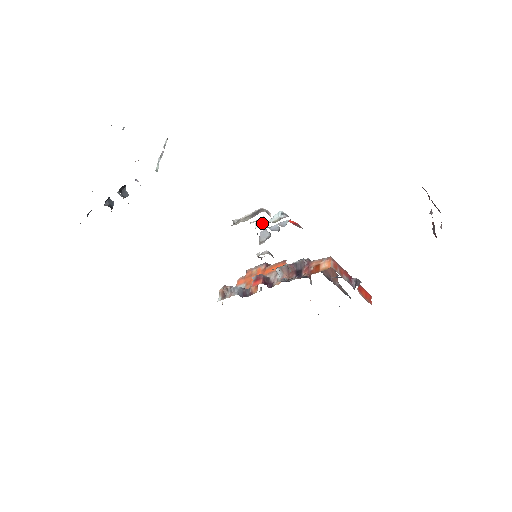
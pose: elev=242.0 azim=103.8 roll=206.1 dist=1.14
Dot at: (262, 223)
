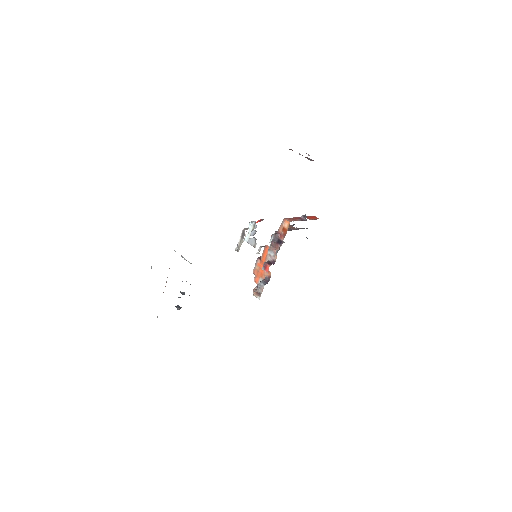
Dot at: (247, 237)
